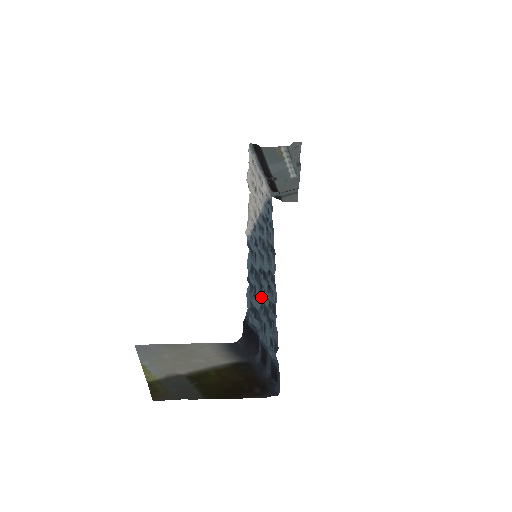
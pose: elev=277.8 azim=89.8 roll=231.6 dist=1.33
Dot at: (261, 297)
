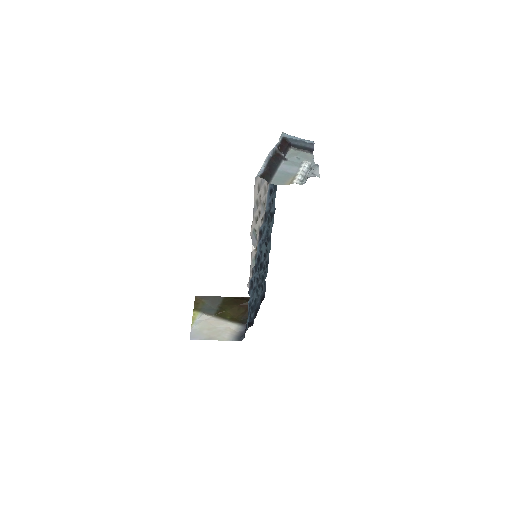
Dot at: occluded
